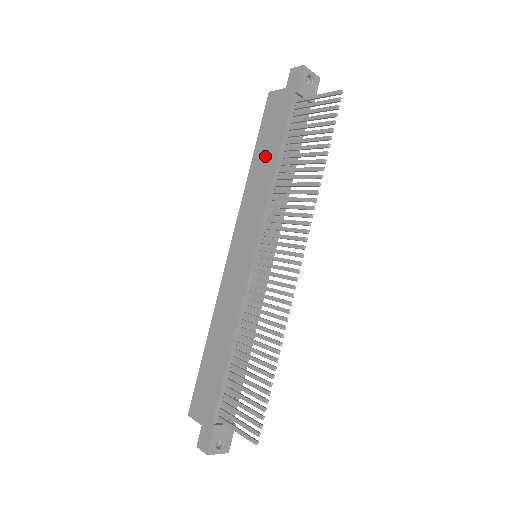
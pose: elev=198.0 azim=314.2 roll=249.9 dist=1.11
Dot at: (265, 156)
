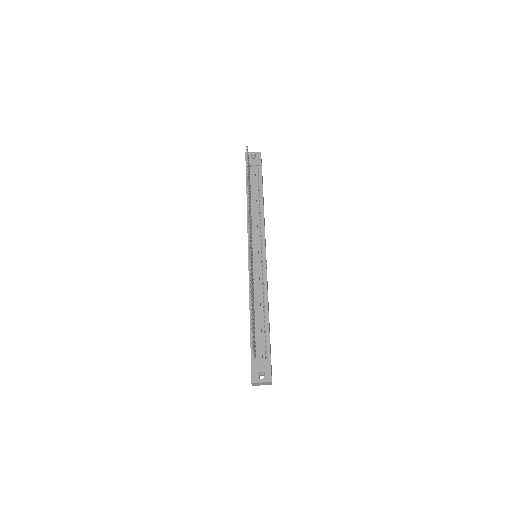
Dot at: occluded
